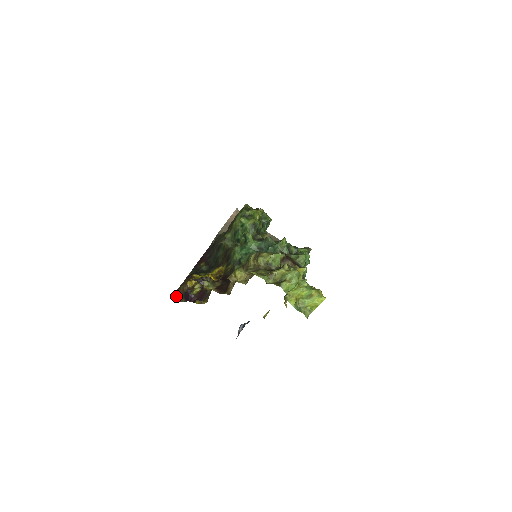
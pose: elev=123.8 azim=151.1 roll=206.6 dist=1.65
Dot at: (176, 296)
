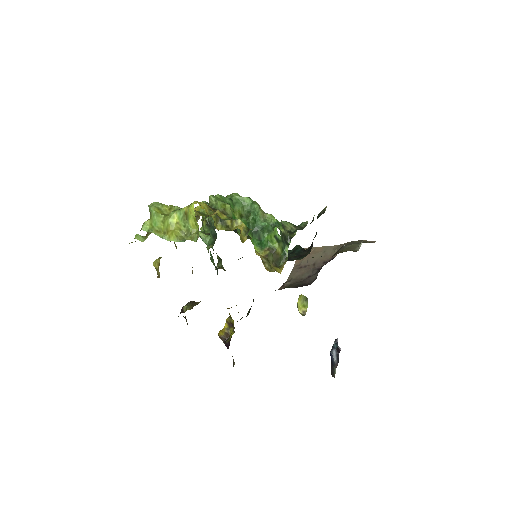
Dot at: (233, 359)
